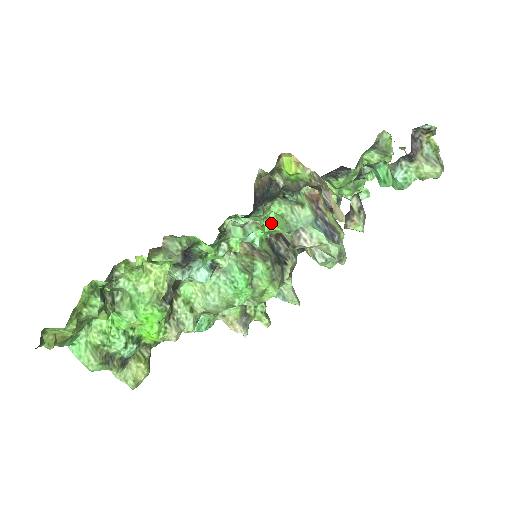
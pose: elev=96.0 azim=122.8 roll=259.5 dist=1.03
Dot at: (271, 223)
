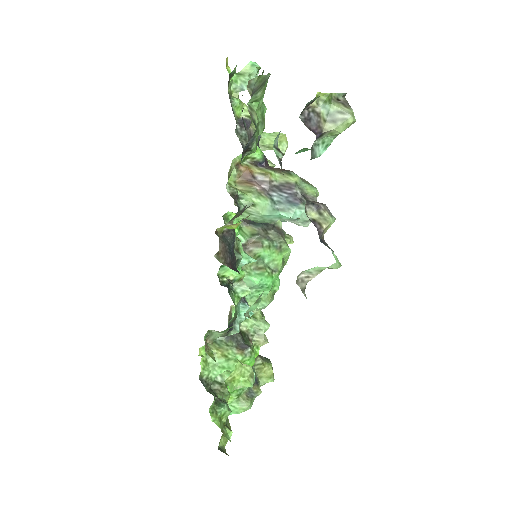
Dot at: occluded
